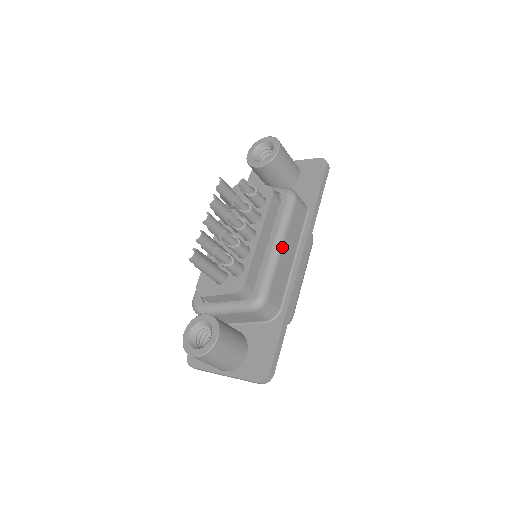
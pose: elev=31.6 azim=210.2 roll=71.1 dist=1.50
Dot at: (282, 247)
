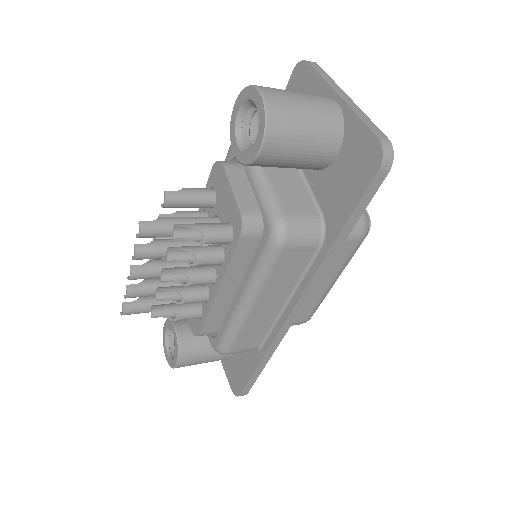
Dot at: (252, 307)
